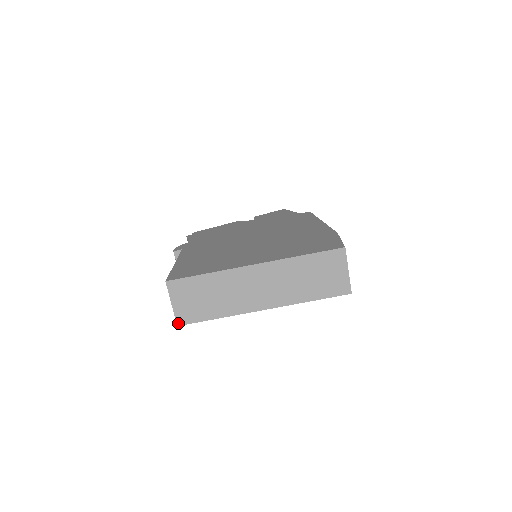
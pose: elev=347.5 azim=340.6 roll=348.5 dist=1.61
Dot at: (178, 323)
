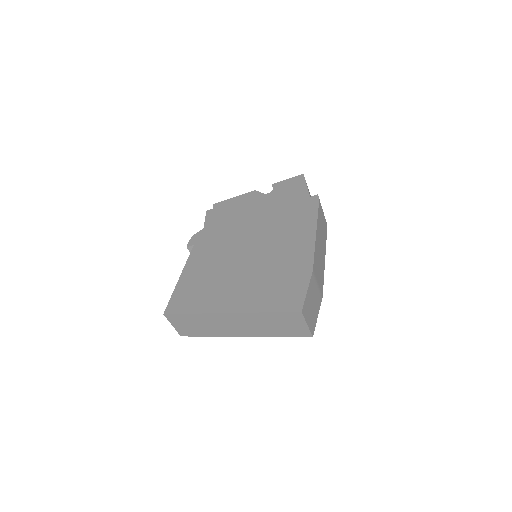
Dot at: (181, 335)
